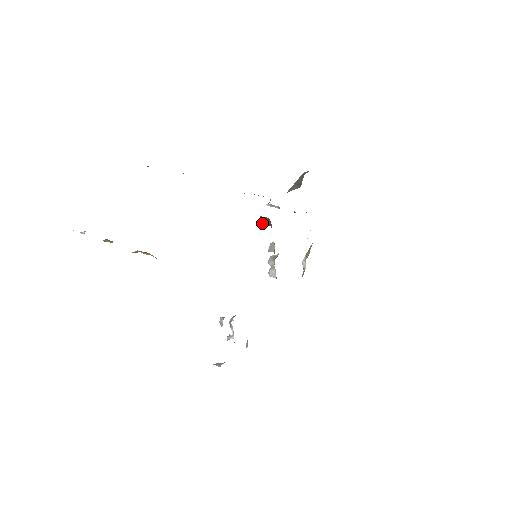
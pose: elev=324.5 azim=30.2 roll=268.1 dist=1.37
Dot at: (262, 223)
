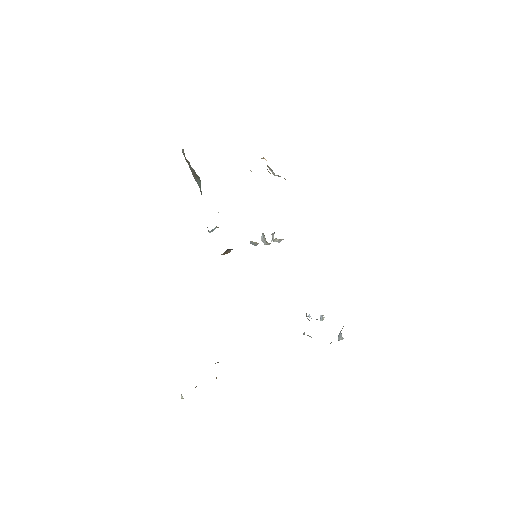
Dot at: occluded
